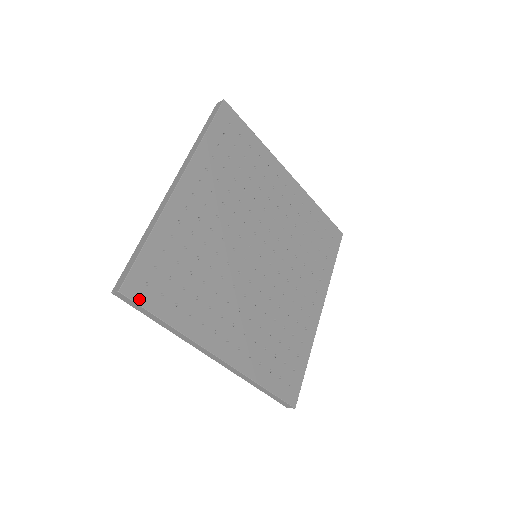
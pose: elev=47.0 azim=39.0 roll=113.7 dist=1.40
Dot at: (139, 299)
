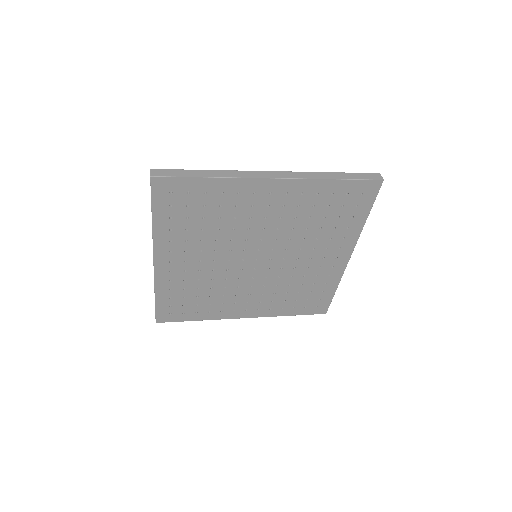
Dot at: (170, 320)
